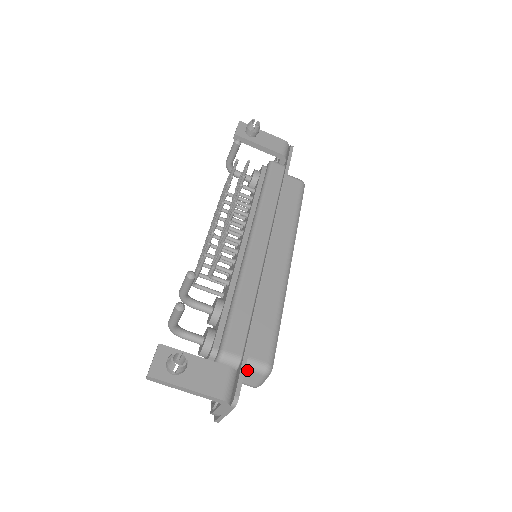
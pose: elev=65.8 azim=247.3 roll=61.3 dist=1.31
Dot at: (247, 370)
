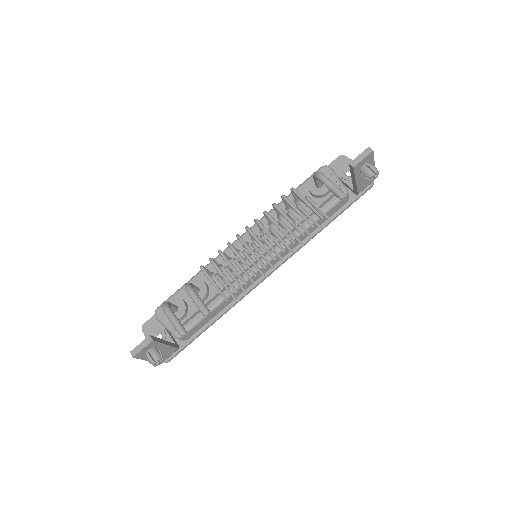
Dot at: occluded
